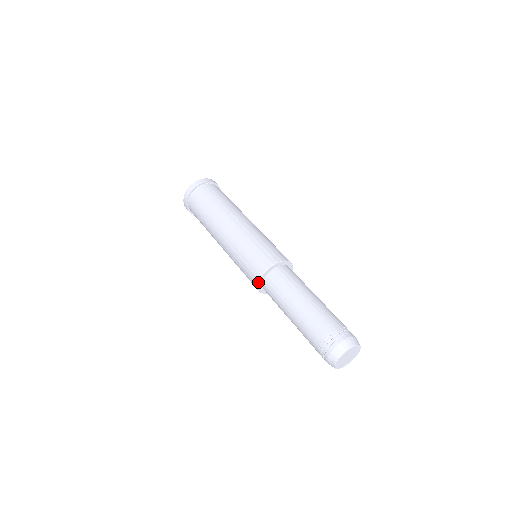
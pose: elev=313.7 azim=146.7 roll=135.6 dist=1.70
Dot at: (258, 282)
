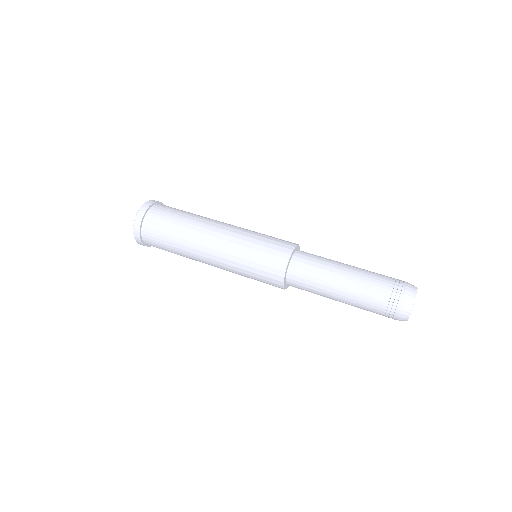
Dot at: (284, 274)
